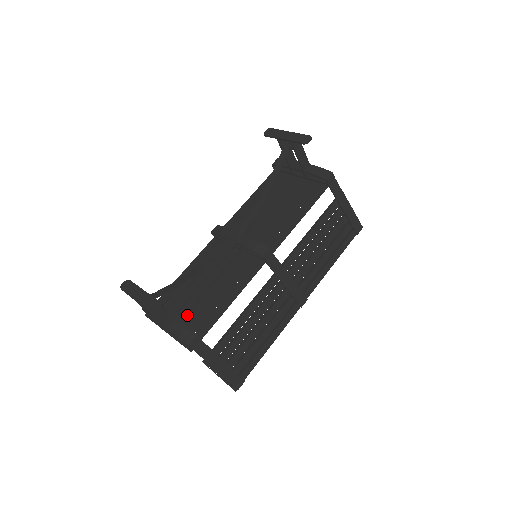
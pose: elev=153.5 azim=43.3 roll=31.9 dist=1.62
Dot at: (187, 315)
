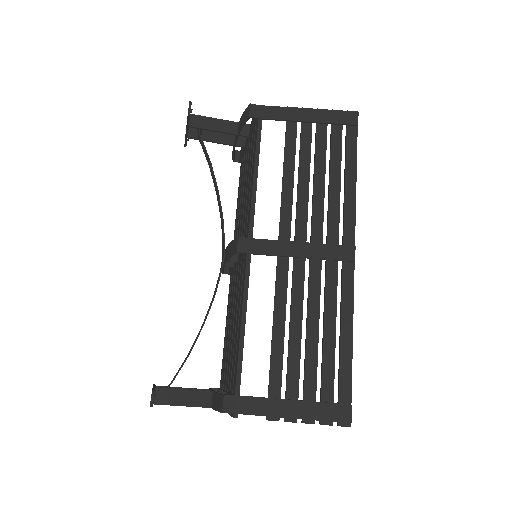
Dot at: (229, 377)
